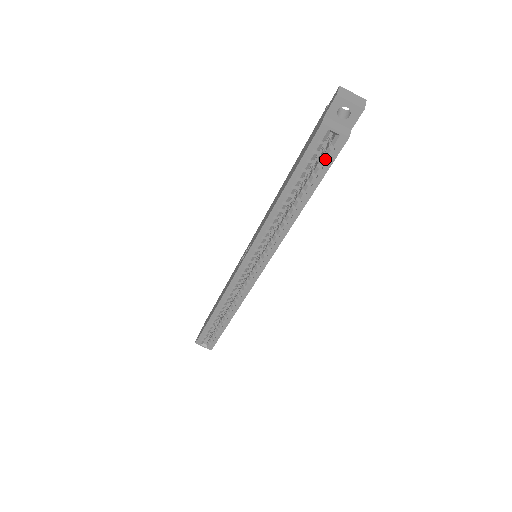
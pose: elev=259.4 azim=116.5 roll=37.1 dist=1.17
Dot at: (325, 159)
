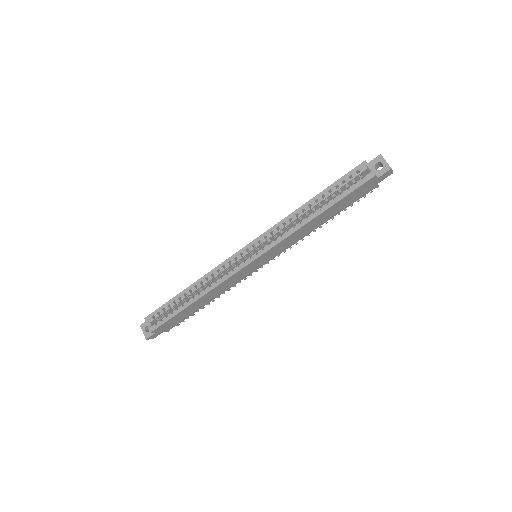
Dot at: (354, 184)
